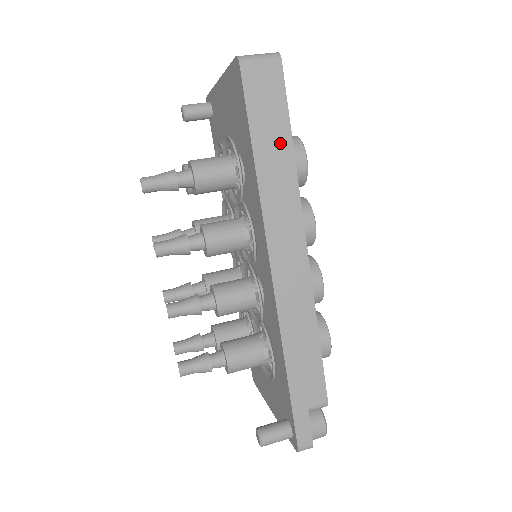
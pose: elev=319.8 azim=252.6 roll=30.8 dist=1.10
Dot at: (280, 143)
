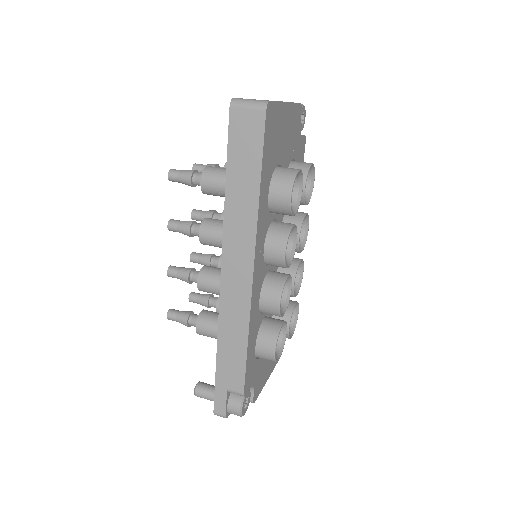
Dot at: (249, 180)
